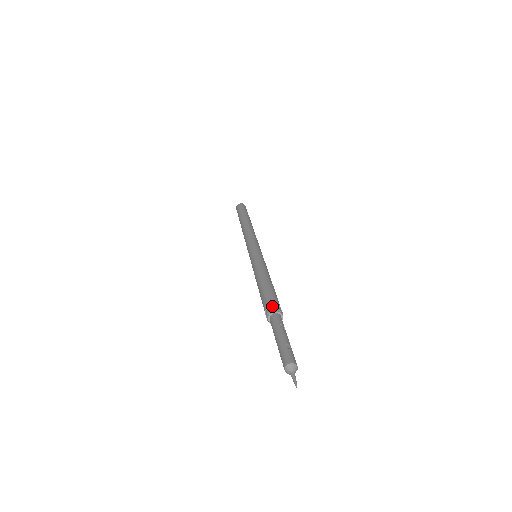
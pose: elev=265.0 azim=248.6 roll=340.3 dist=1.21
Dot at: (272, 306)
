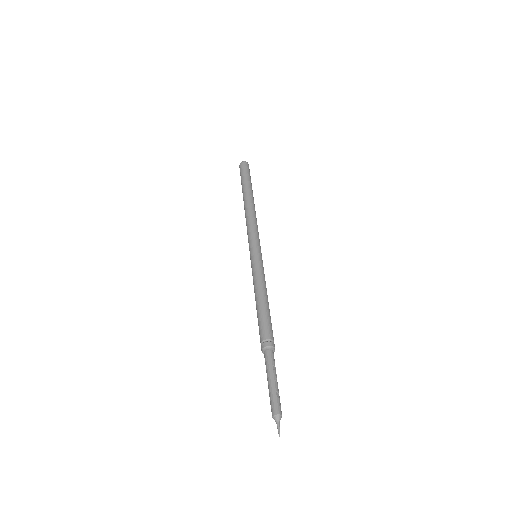
Dot at: (268, 342)
